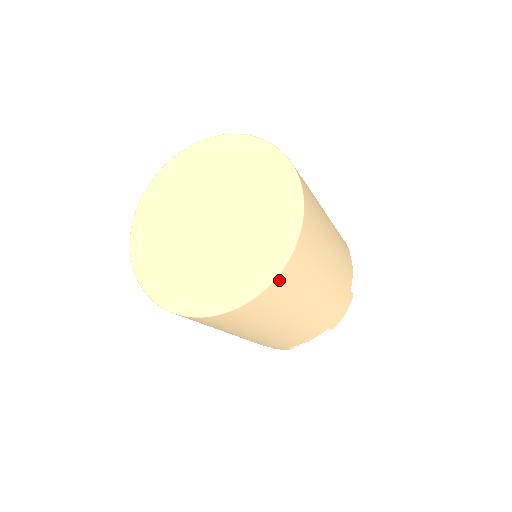
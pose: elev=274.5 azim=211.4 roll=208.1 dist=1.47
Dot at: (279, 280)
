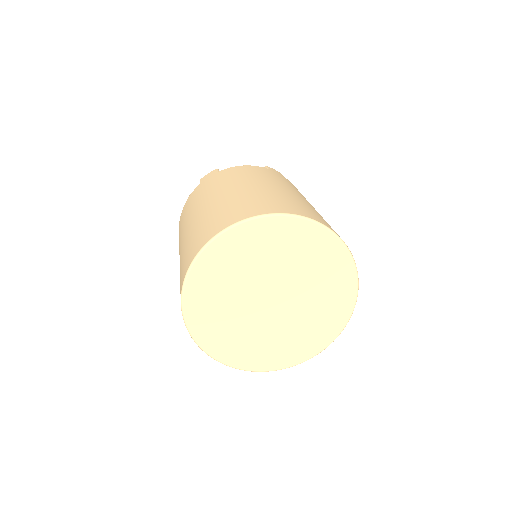
Dot at: occluded
